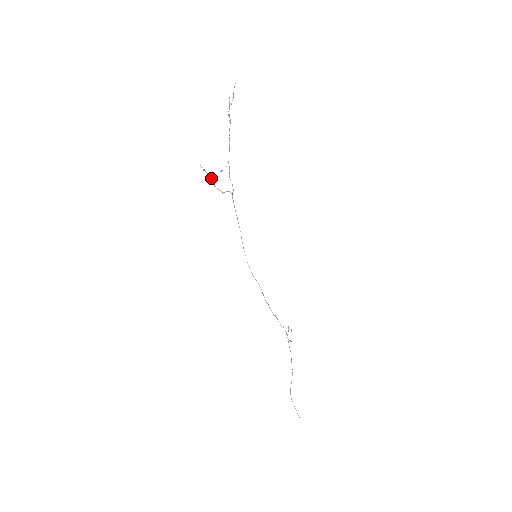
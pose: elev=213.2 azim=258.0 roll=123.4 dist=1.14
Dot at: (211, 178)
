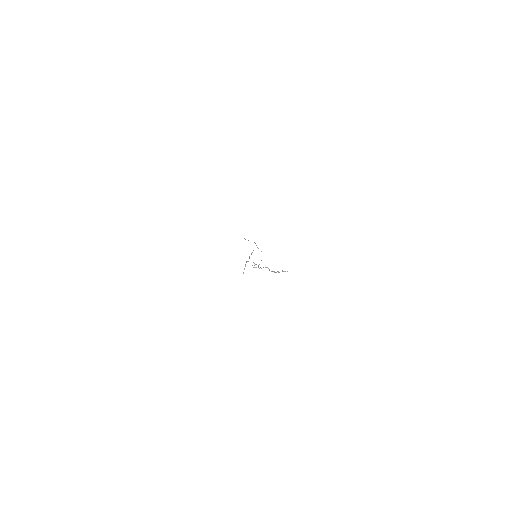
Dot at: occluded
